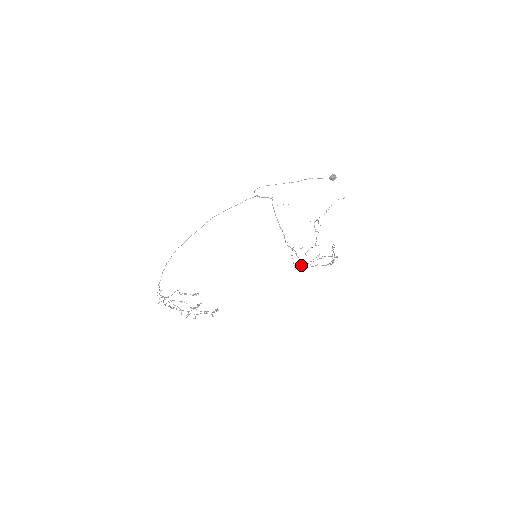
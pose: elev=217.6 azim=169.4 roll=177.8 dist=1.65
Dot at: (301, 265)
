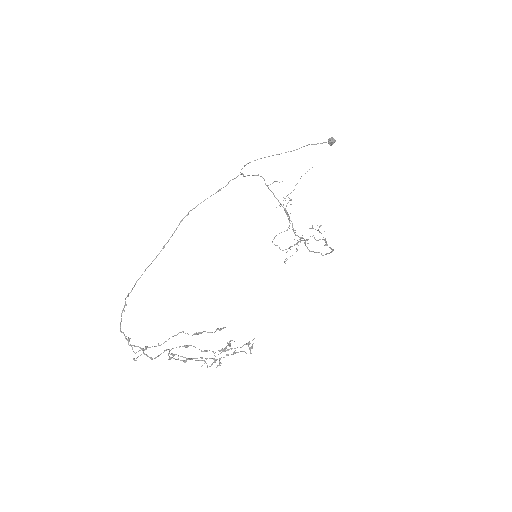
Dot at: occluded
